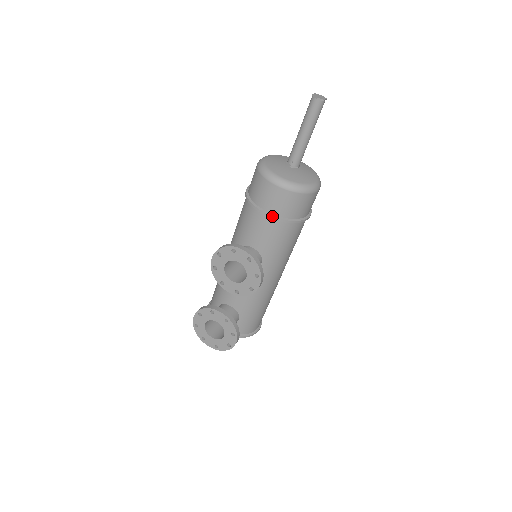
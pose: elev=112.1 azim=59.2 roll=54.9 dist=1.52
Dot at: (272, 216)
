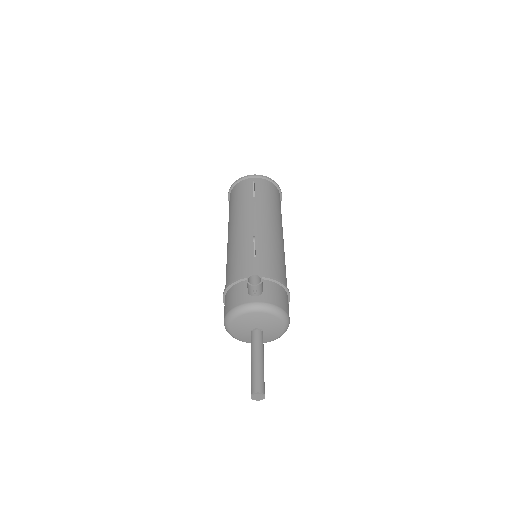
Dot at: occluded
